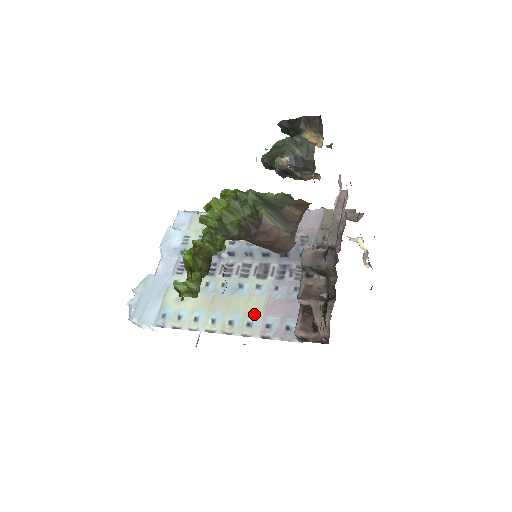
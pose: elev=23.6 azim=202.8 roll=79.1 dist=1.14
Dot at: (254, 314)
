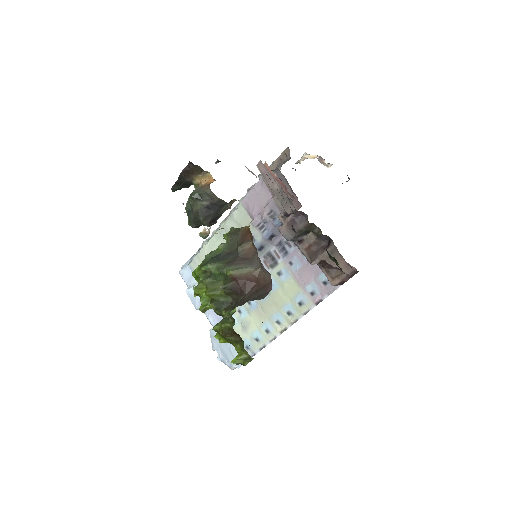
Dot at: (296, 294)
